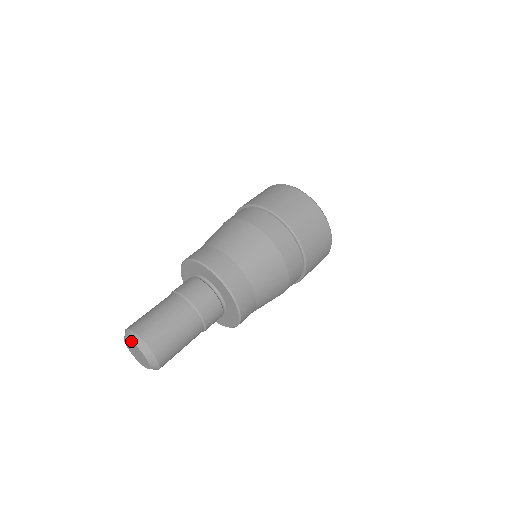
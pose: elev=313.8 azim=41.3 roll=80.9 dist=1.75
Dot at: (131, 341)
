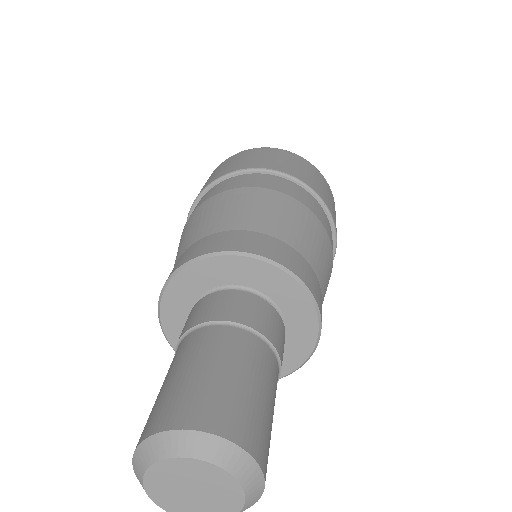
Dot at: (206, 461)
